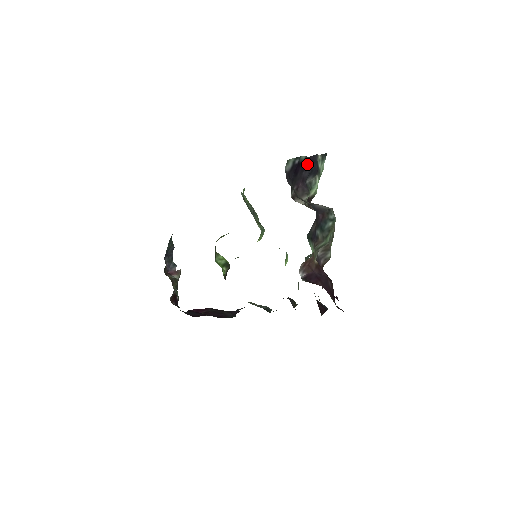
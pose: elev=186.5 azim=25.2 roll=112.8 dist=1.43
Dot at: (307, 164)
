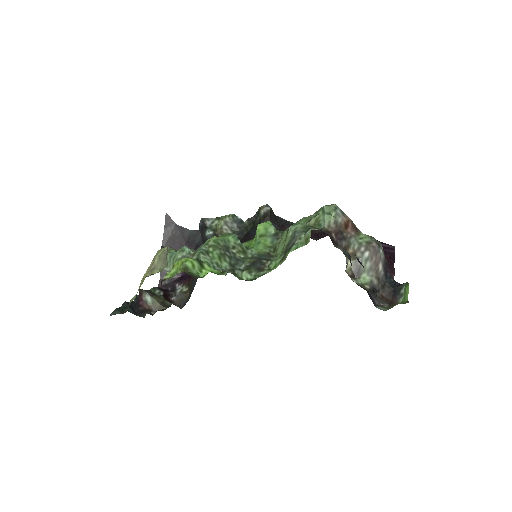
Dot at: occluded
